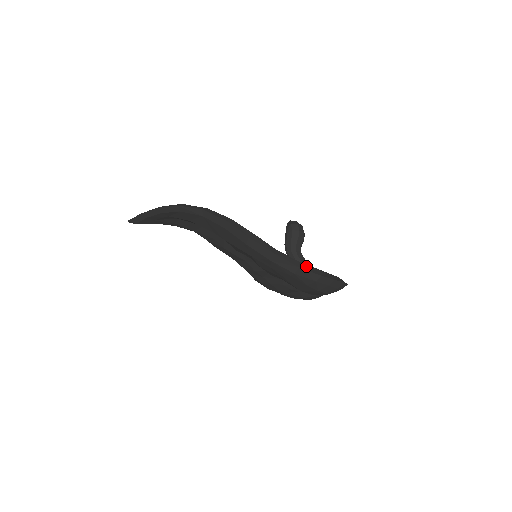
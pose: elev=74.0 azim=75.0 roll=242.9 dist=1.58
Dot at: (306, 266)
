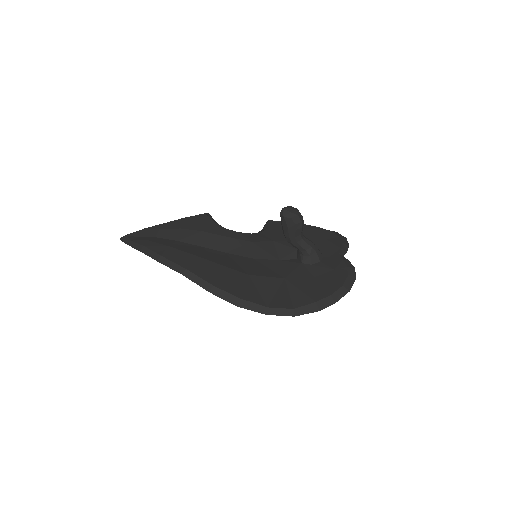
Dot at: (302, 309)
